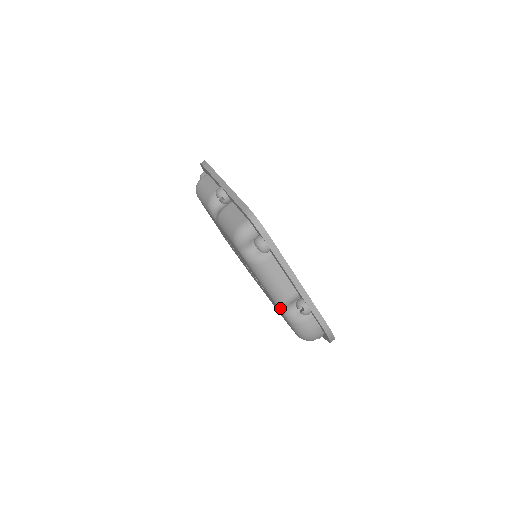
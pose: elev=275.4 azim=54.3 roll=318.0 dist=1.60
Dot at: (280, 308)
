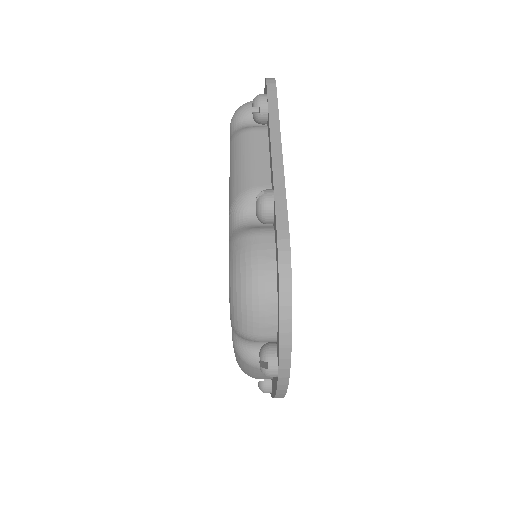
Dot at: (231, 219)
